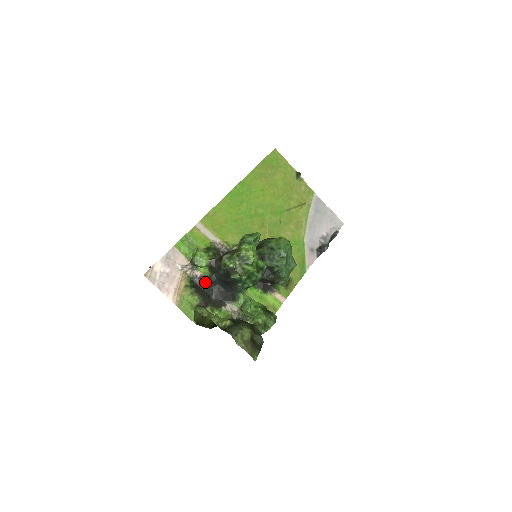
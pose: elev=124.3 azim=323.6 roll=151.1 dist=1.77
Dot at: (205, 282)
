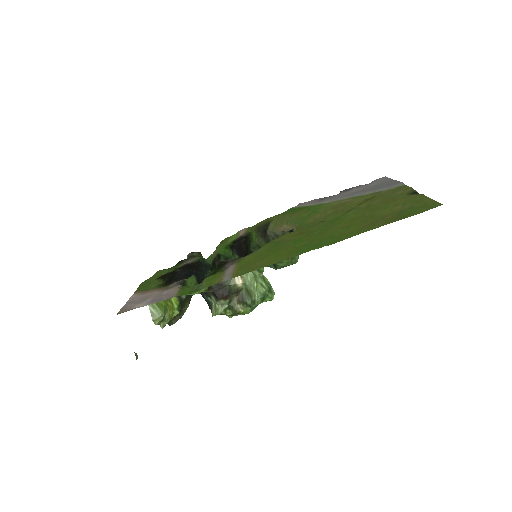
Dot at: occluded
